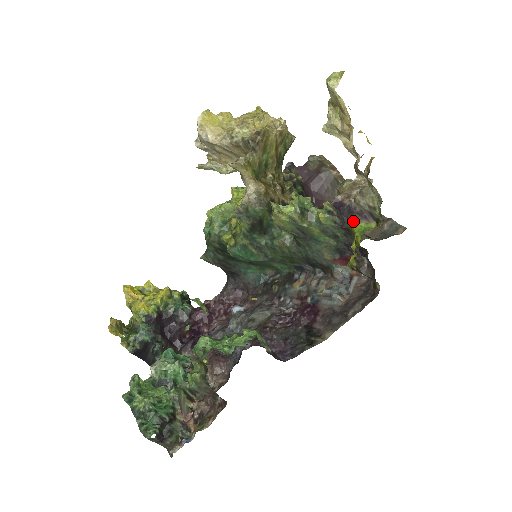
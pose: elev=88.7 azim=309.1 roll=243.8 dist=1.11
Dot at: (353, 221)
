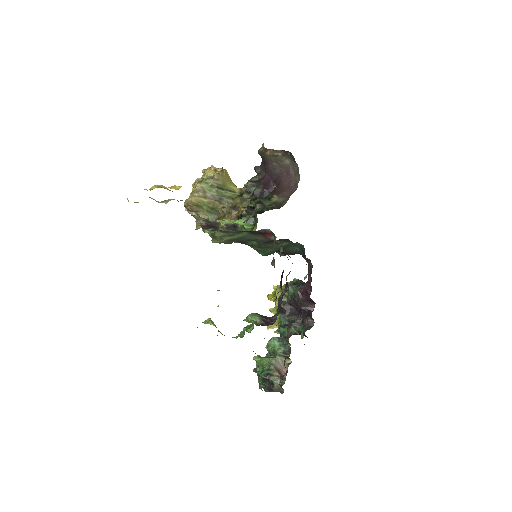
Dot at: occluded
